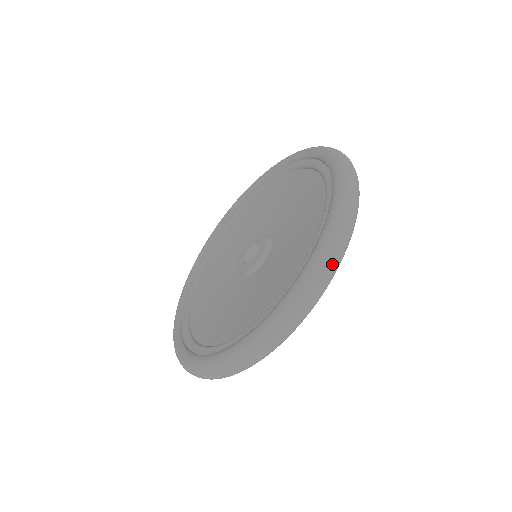
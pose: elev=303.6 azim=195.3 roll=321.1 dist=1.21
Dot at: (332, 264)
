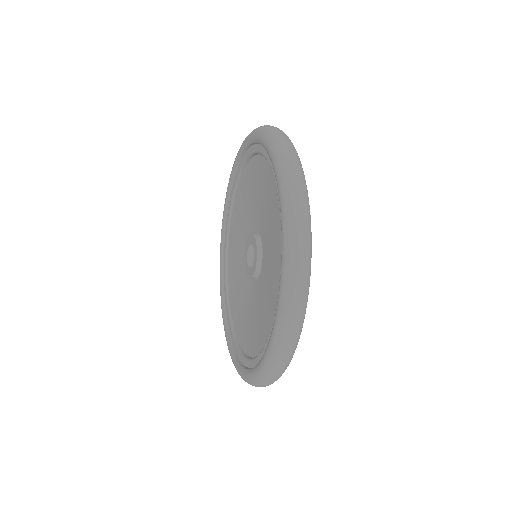
Dot at: (281, 366)
